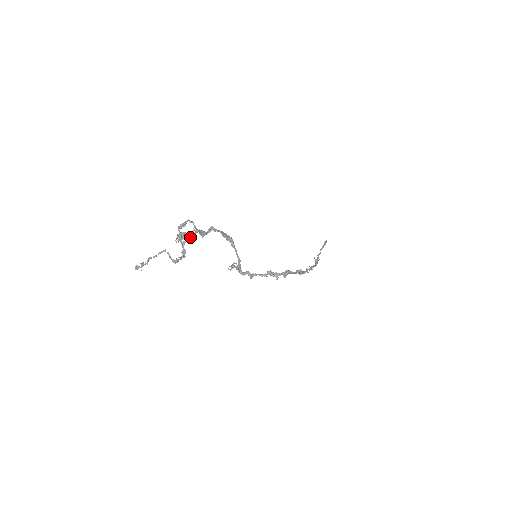
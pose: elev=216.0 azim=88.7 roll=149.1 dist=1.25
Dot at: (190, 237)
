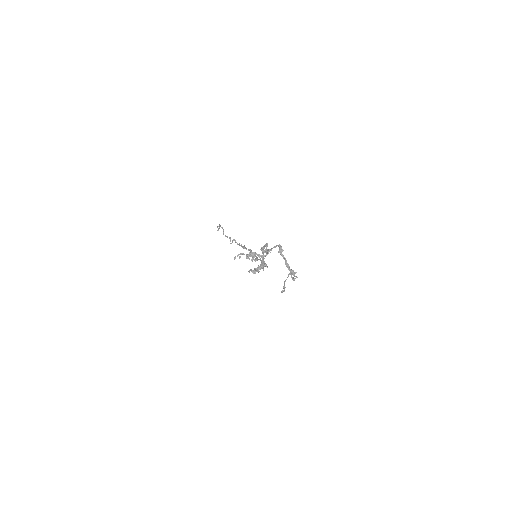
Dot at: (262, 255)
